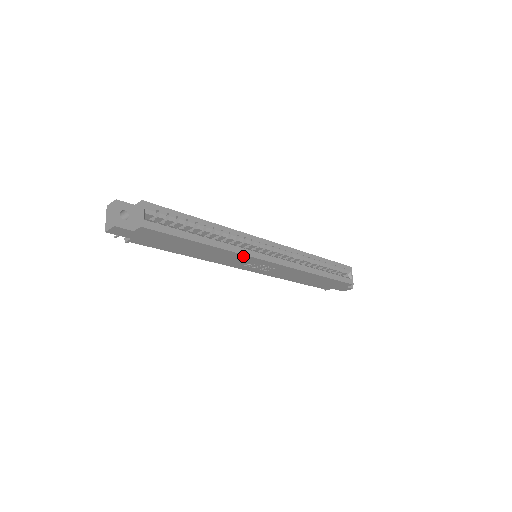
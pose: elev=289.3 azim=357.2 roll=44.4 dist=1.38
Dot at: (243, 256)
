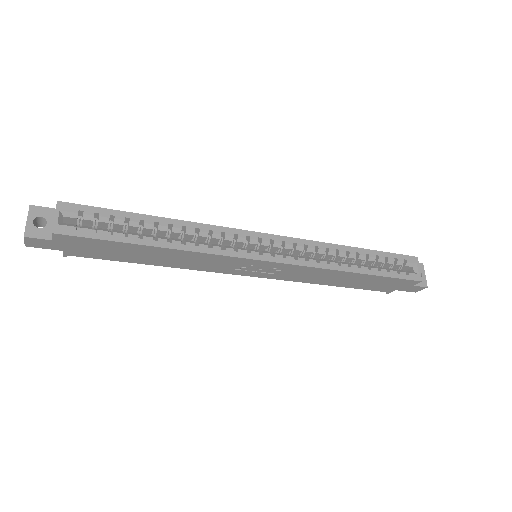
Dot at: (221, 257)
